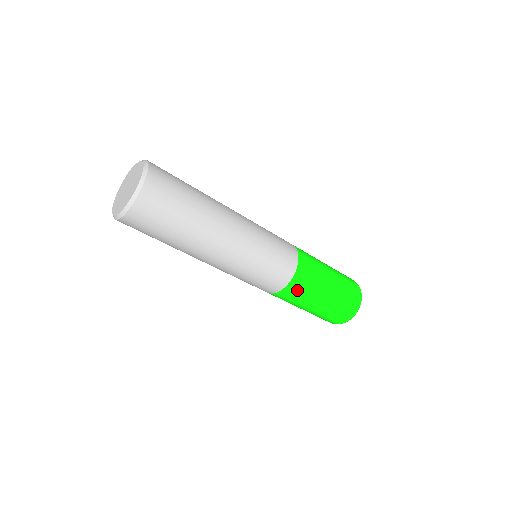
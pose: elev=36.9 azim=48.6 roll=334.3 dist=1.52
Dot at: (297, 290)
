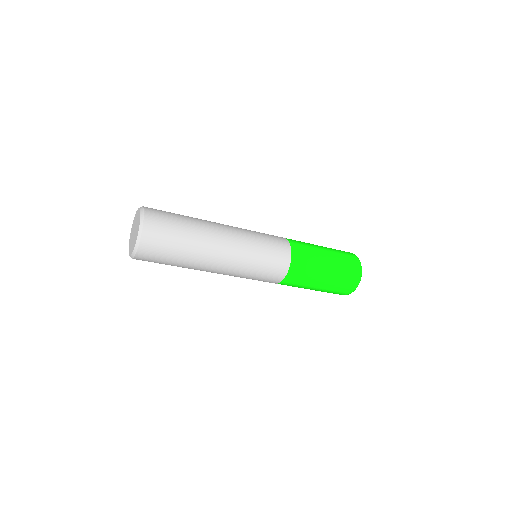
Dot at: (293, 282)
